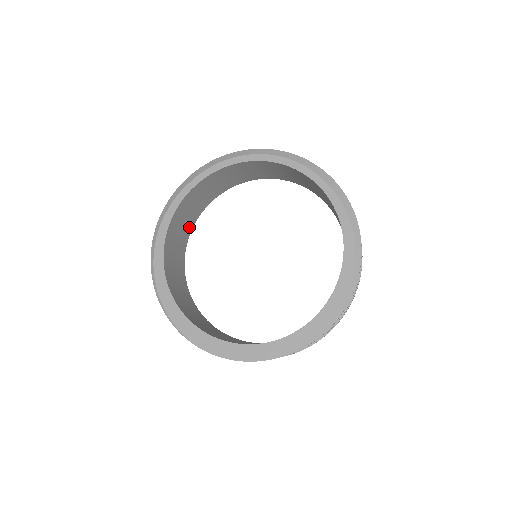
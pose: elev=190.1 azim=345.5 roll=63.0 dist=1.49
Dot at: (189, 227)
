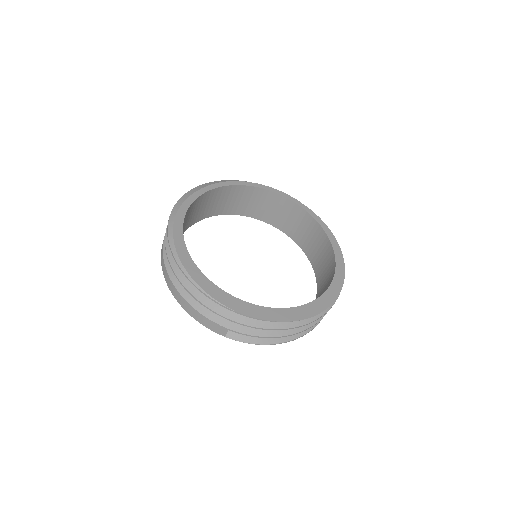
Dot at: occluded
